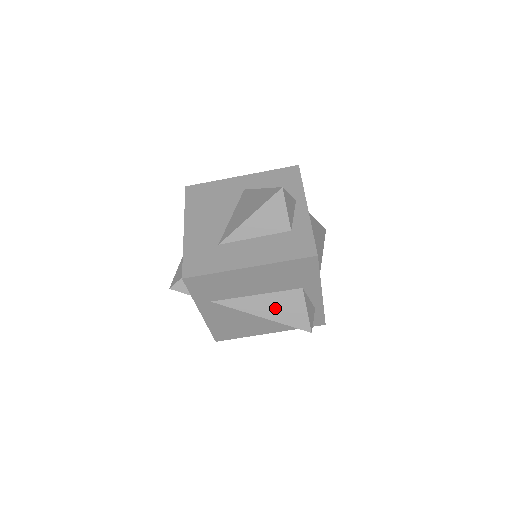
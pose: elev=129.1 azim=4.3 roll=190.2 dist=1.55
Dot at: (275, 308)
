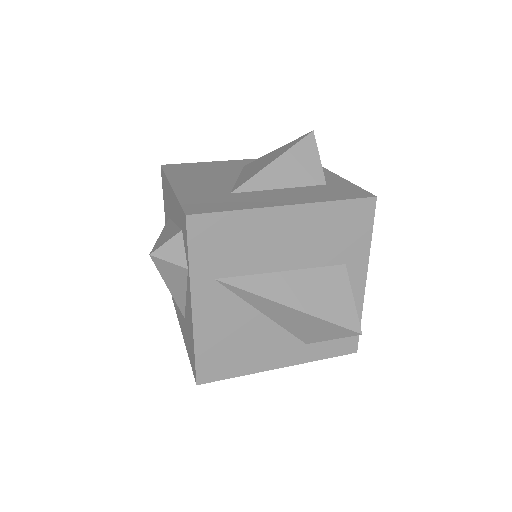
Dot at: (310, 293)
